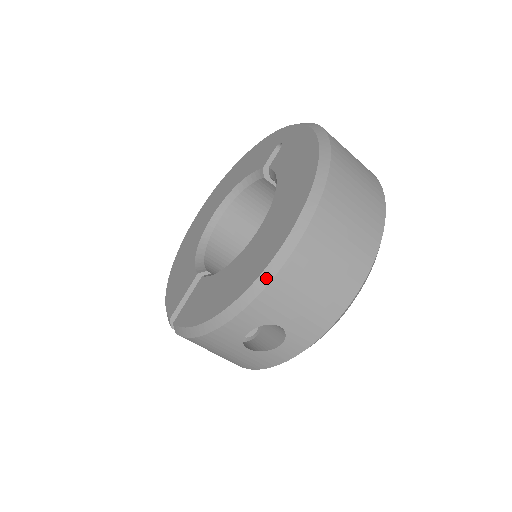
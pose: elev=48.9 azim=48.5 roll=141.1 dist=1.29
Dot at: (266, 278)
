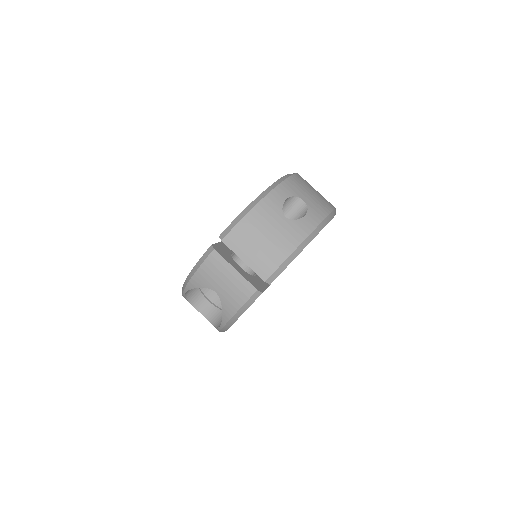
Dot at: (288, 175)
